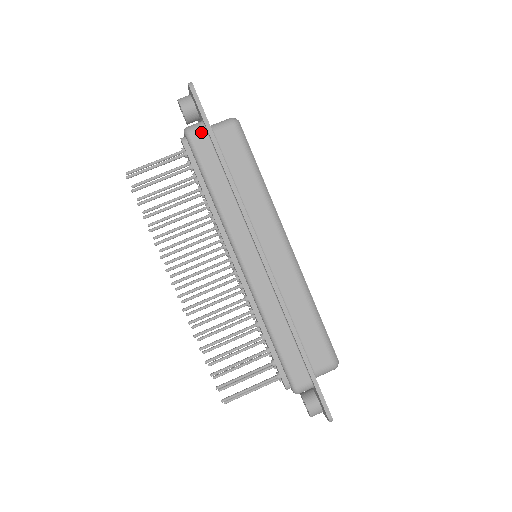
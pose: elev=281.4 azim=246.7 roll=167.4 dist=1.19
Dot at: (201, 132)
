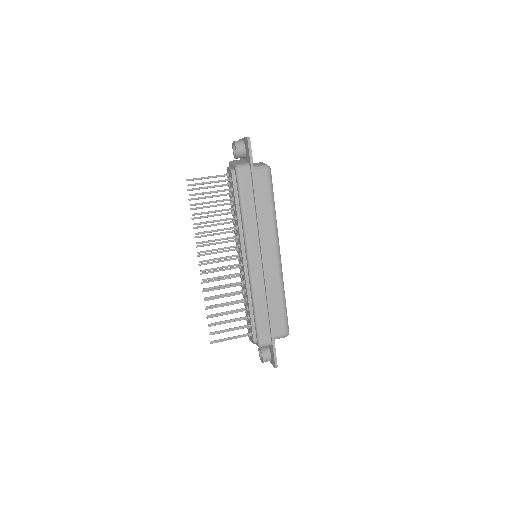
Dot at: (246, 171)
